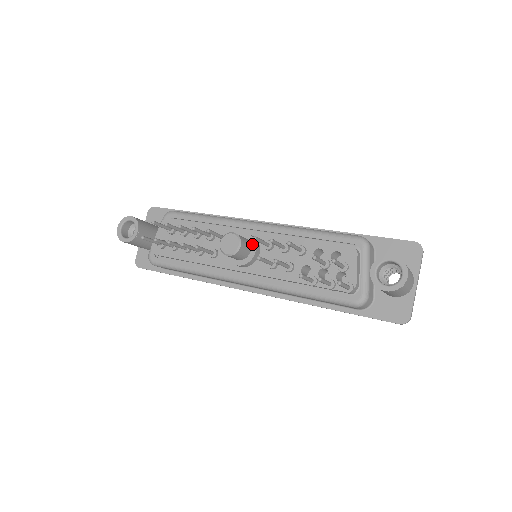
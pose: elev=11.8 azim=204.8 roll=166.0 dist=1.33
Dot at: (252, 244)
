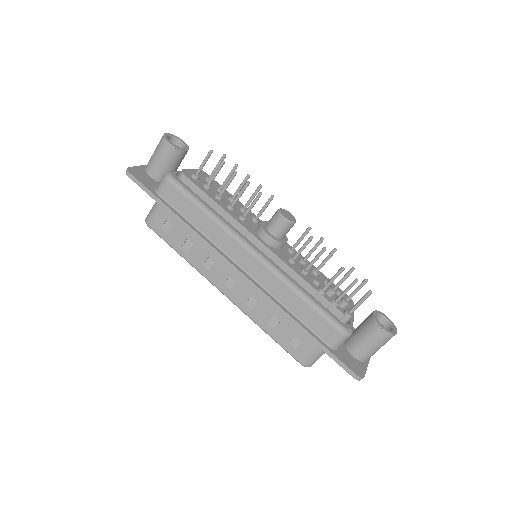
Dot at: (285, 237)
